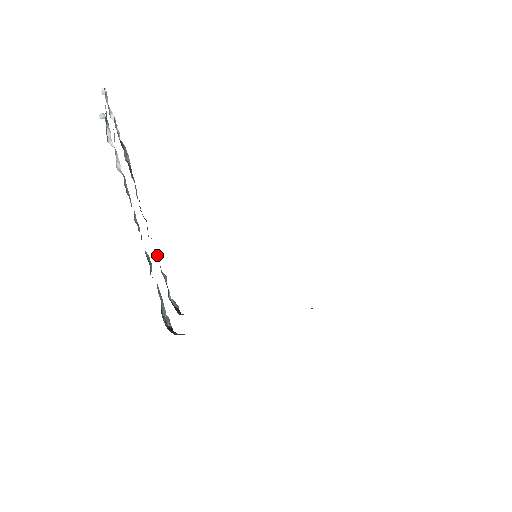
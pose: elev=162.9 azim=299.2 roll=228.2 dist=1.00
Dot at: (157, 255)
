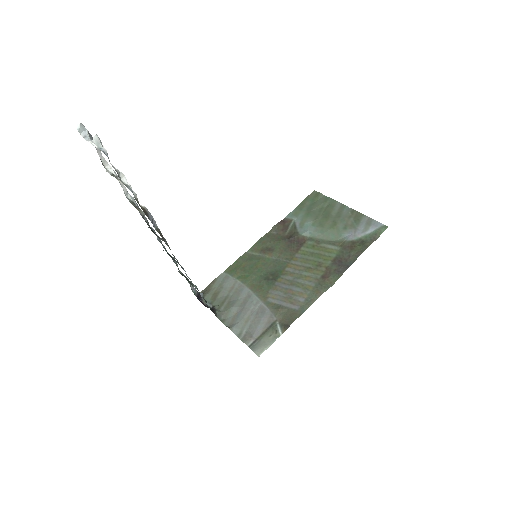
Dot at: occluded
